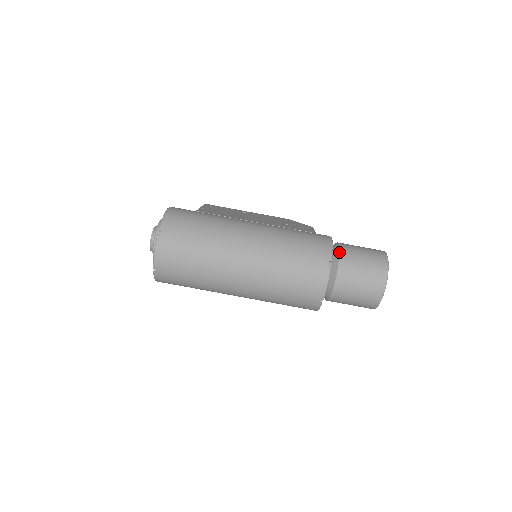
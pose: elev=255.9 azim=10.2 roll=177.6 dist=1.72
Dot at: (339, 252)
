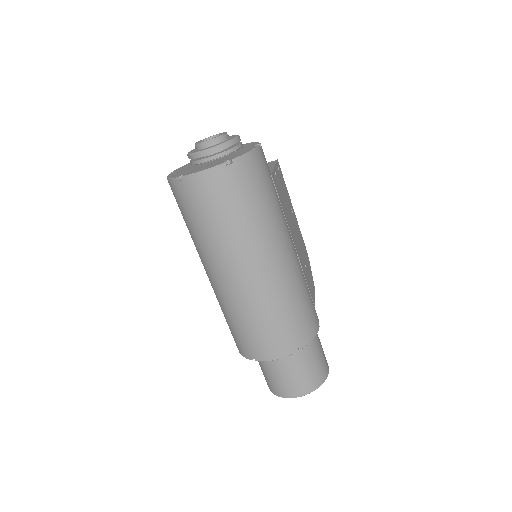
Dot at: occluded
